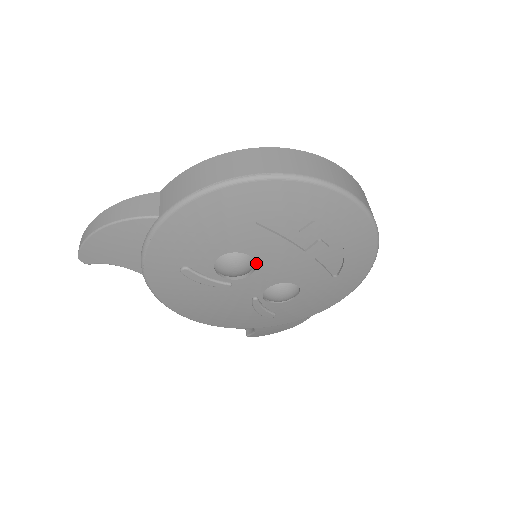
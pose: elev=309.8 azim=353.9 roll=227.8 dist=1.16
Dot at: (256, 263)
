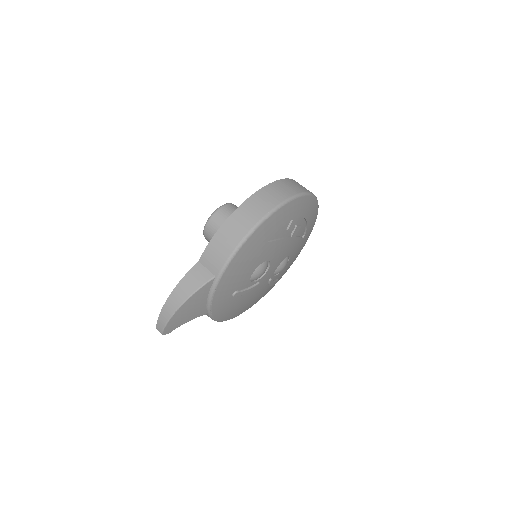
Dot at: (270, 262)
